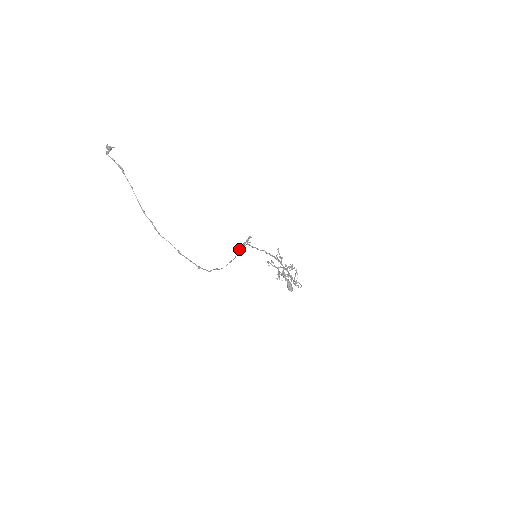
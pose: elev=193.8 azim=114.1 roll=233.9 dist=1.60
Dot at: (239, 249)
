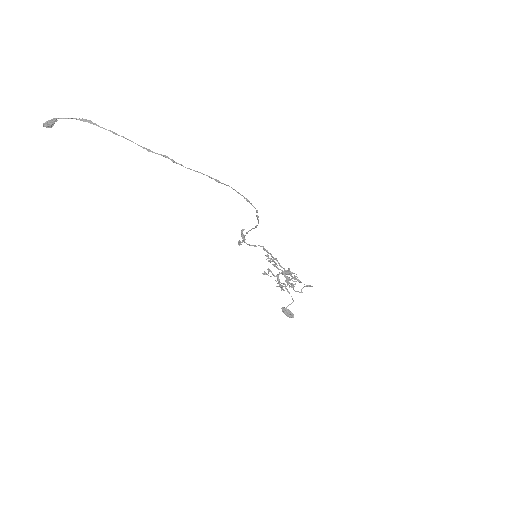
Dot at: (246, 232)
